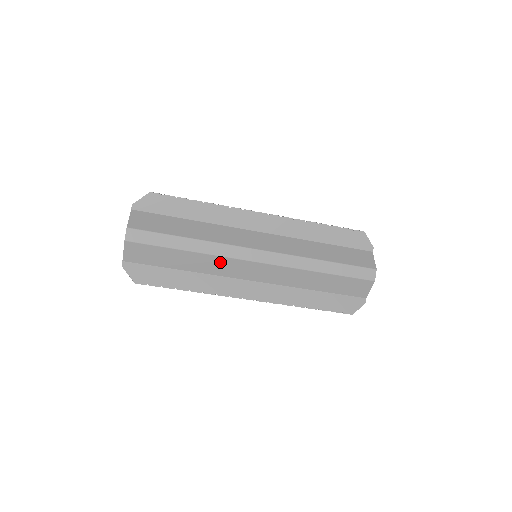
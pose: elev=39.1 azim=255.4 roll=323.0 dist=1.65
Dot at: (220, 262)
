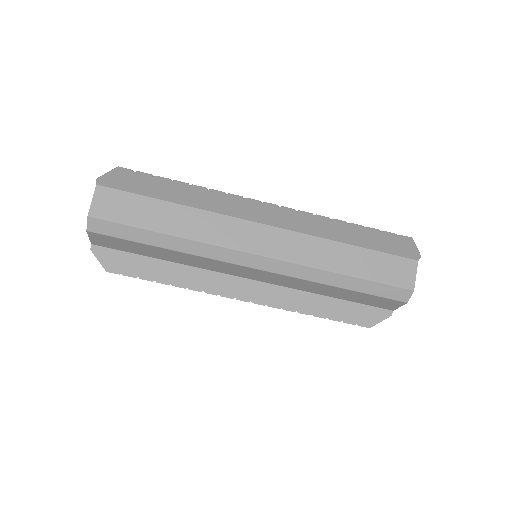
Dot at: (208, 261)
